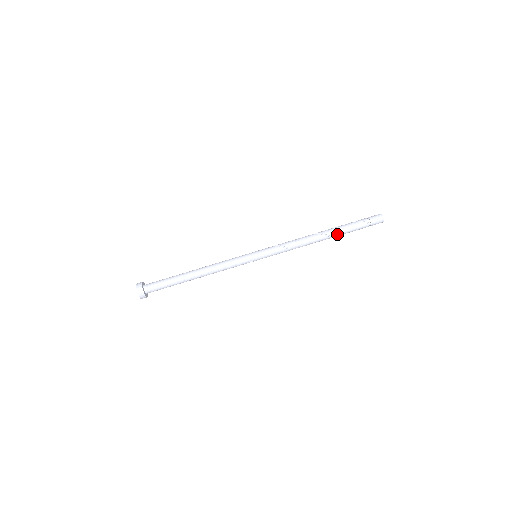
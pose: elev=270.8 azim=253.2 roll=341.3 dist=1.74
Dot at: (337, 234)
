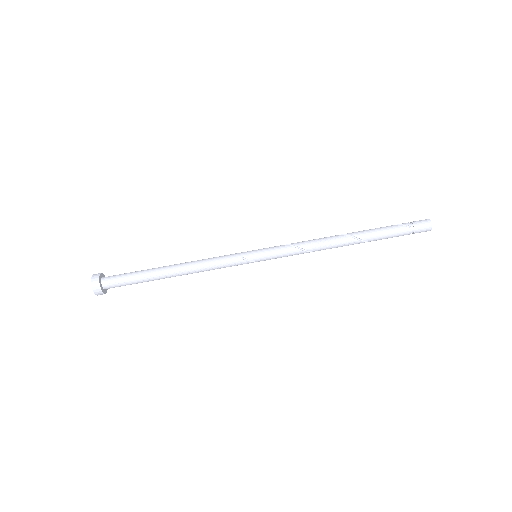
Dot at: (367, 237)
